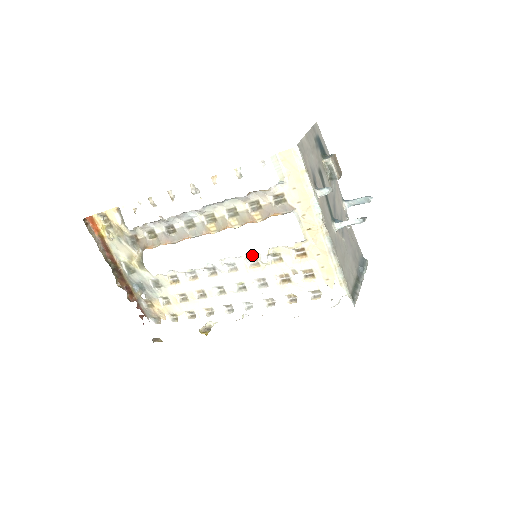
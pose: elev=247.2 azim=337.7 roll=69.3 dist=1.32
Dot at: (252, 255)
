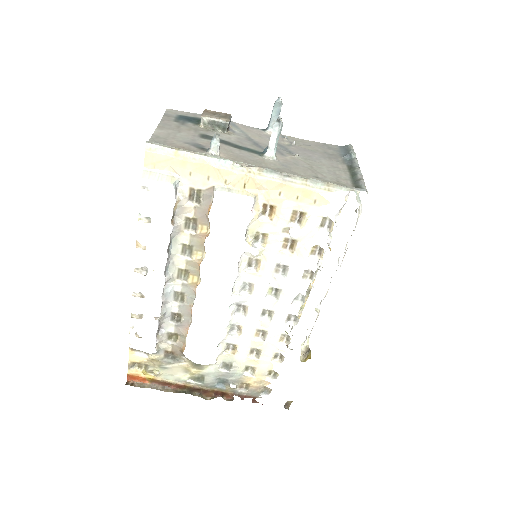
Dot at: (244, 260)
